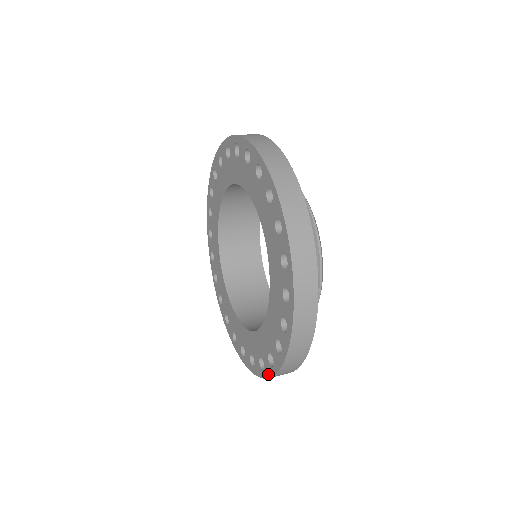
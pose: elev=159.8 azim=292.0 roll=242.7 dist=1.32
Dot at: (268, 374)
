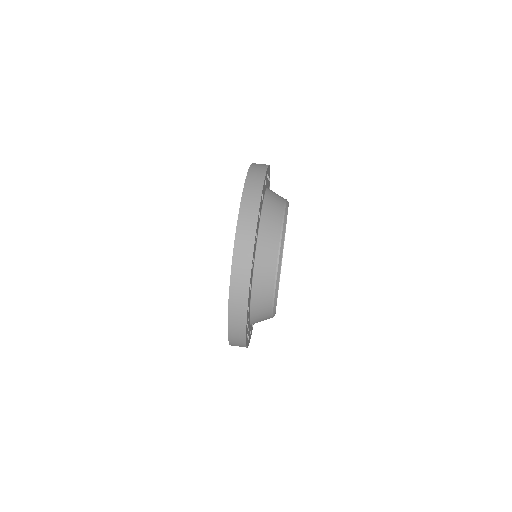
Dot at: occluded
